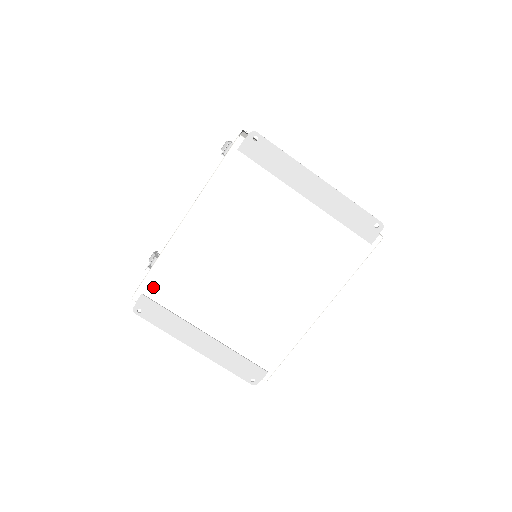
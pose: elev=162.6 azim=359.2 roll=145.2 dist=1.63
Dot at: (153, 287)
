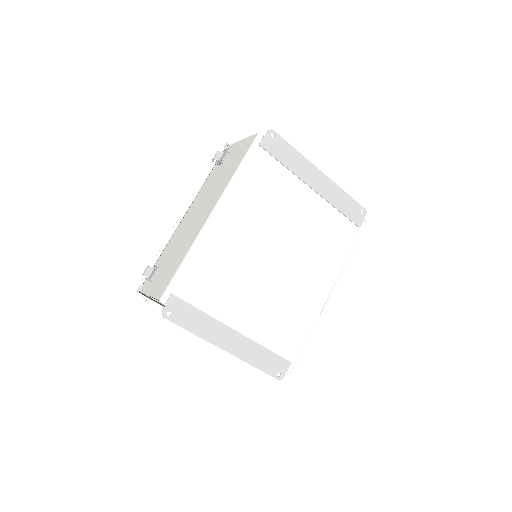
Dot at: (183, 285)
